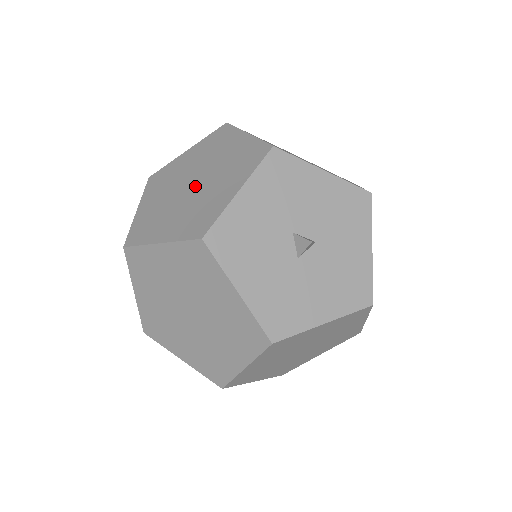
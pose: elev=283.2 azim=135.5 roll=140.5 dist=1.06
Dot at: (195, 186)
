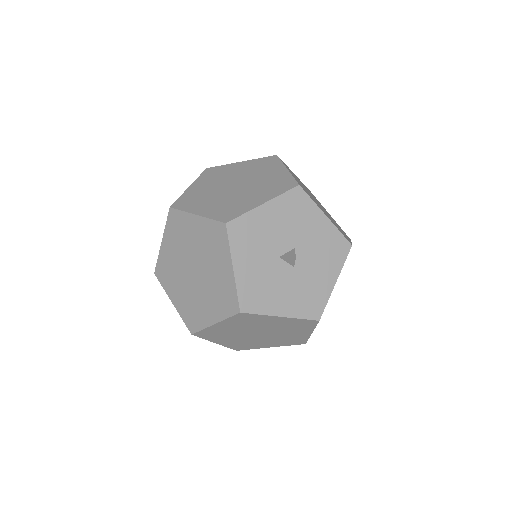
Dot at: (198, 273)
